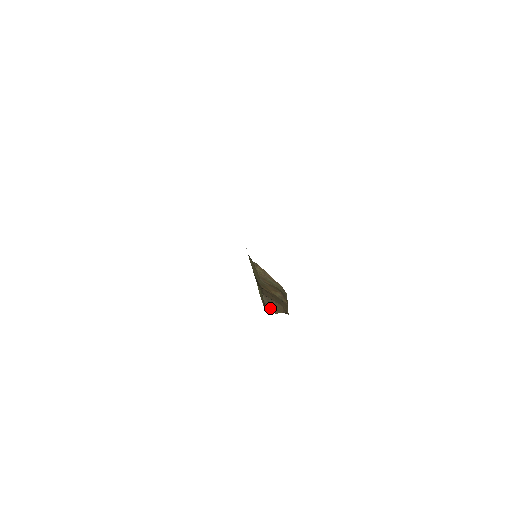
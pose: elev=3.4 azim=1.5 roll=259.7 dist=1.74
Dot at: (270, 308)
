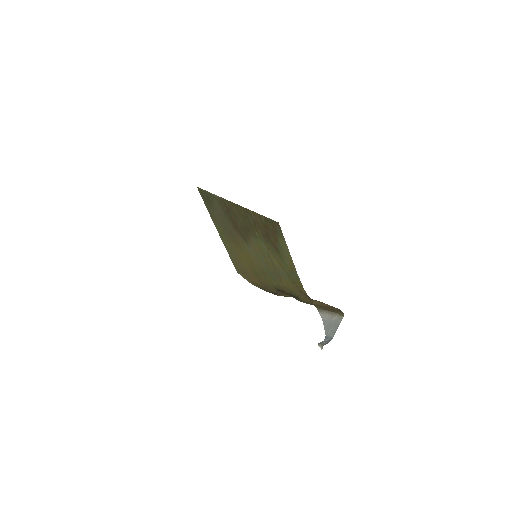
Dot at: (280, 295)
